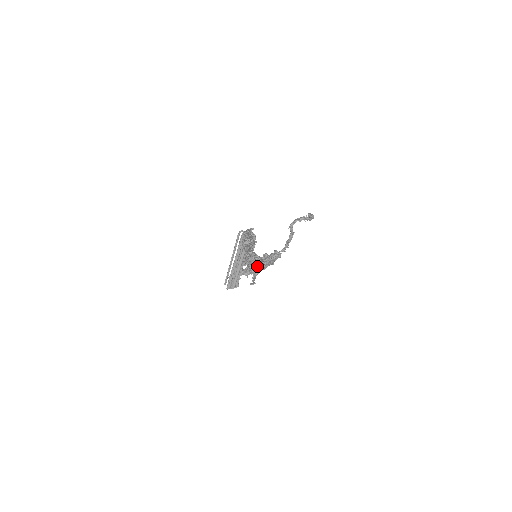
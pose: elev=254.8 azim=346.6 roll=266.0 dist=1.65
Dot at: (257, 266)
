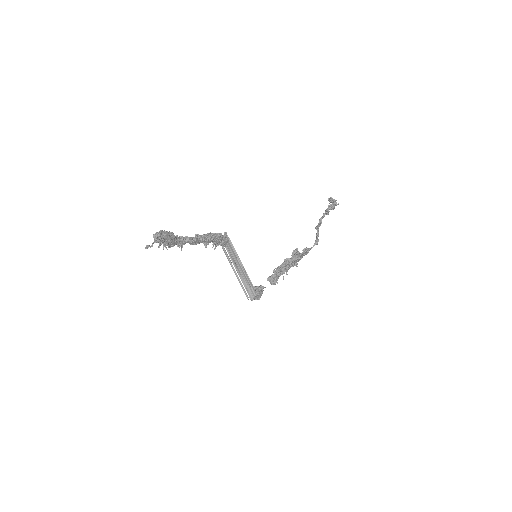
Dot at: (153, 235)
